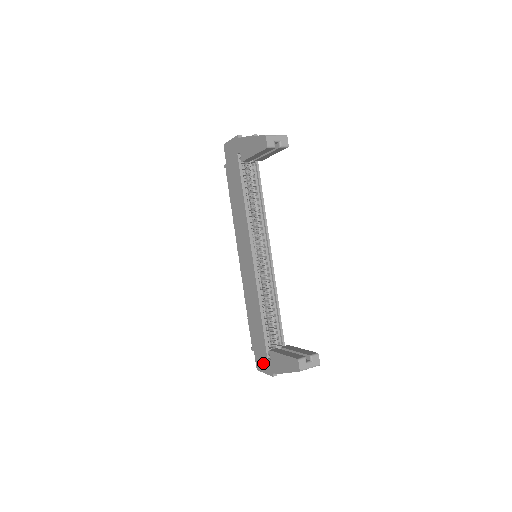
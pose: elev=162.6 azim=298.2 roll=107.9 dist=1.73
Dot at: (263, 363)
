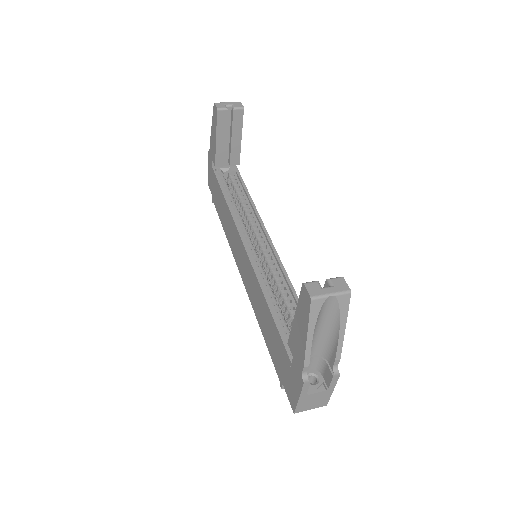
Dot at: (292, 382)
